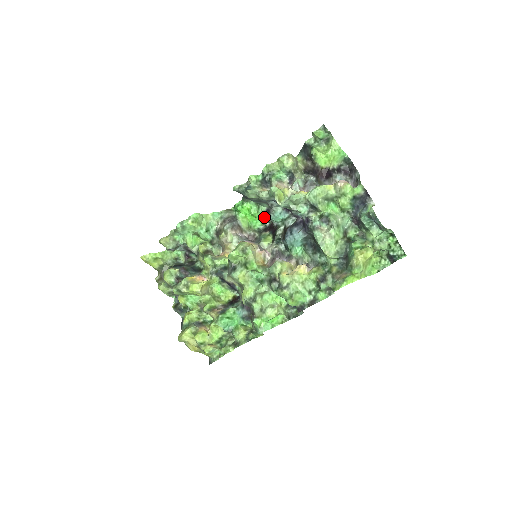
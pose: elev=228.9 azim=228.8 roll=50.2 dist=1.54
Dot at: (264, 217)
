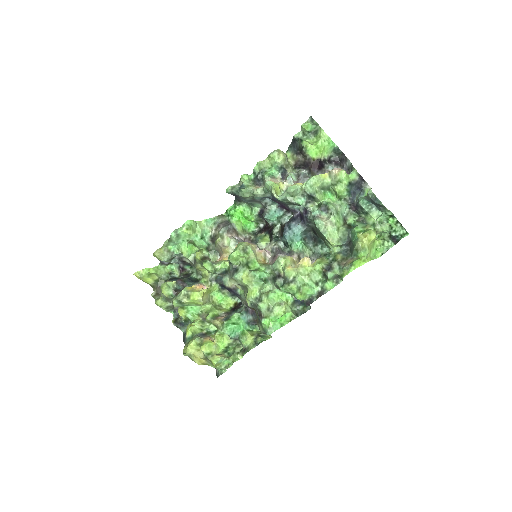
Dot at: (258, 219)
